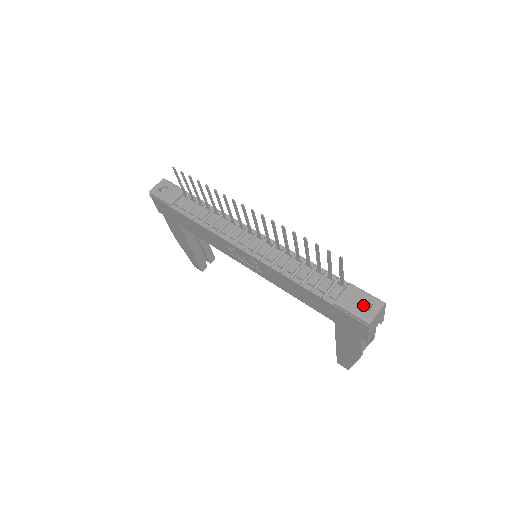
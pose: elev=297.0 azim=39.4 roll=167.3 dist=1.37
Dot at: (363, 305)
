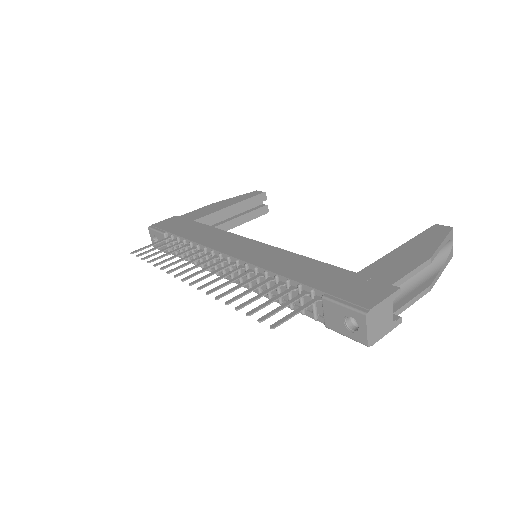
Dot at: occluded
